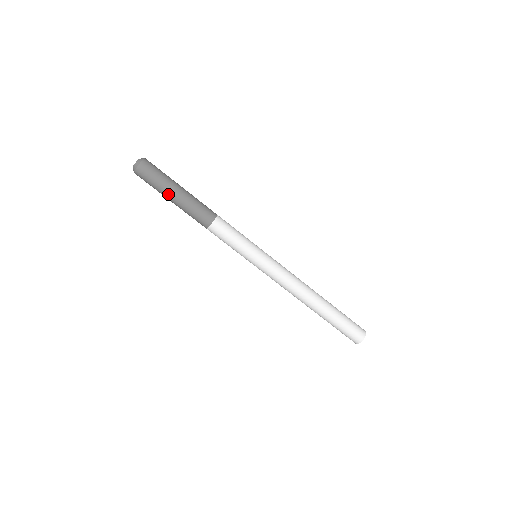
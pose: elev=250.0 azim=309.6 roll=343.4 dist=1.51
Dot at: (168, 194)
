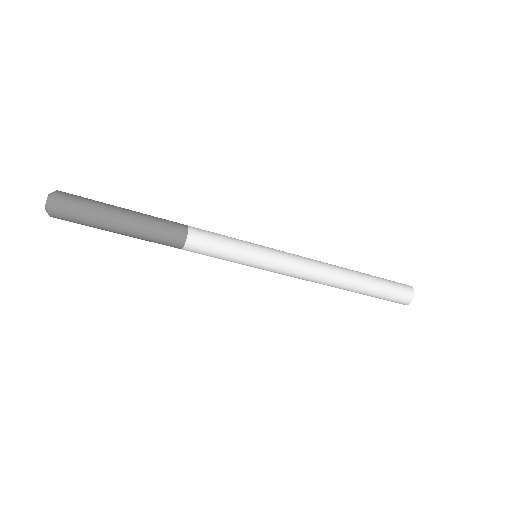
Dot at: occluded
